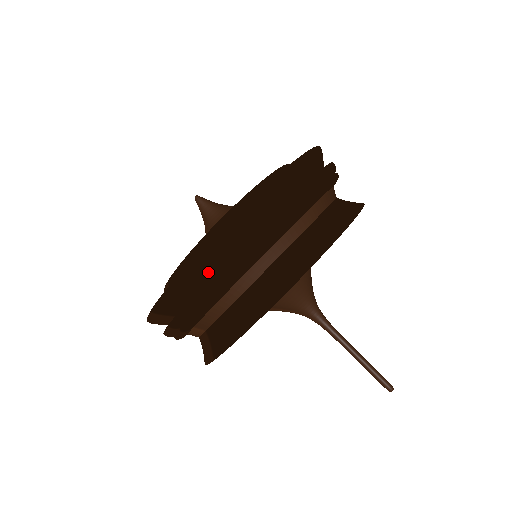
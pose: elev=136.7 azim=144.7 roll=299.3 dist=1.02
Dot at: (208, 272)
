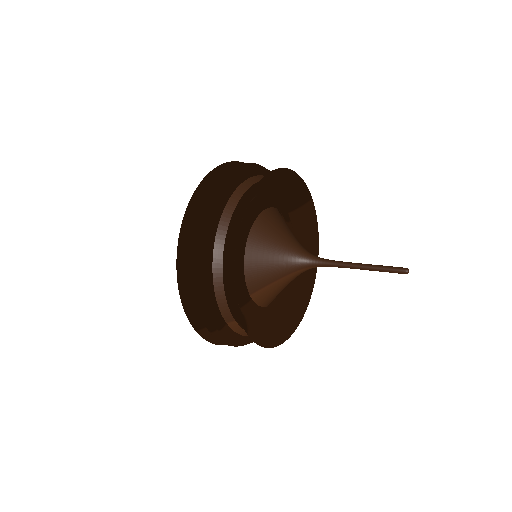
Dot at: occluded
